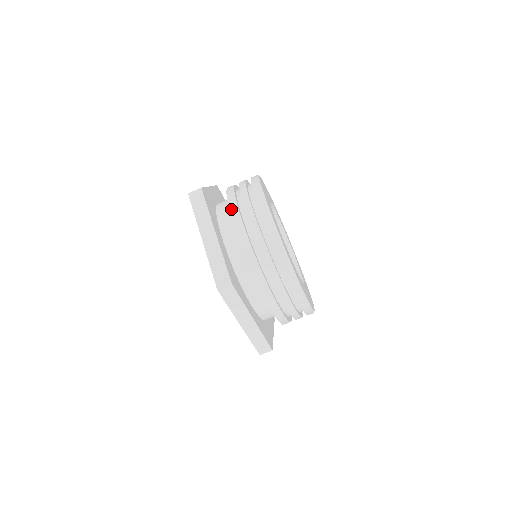
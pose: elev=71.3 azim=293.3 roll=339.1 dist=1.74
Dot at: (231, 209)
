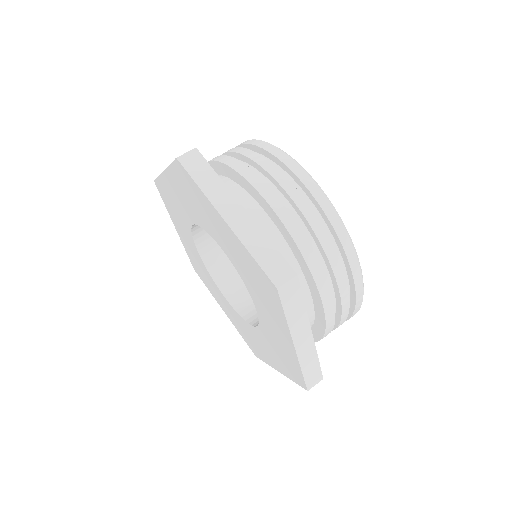
Dot at: occluded
